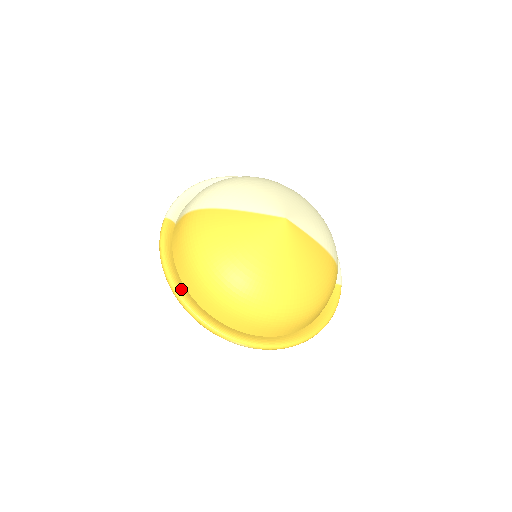
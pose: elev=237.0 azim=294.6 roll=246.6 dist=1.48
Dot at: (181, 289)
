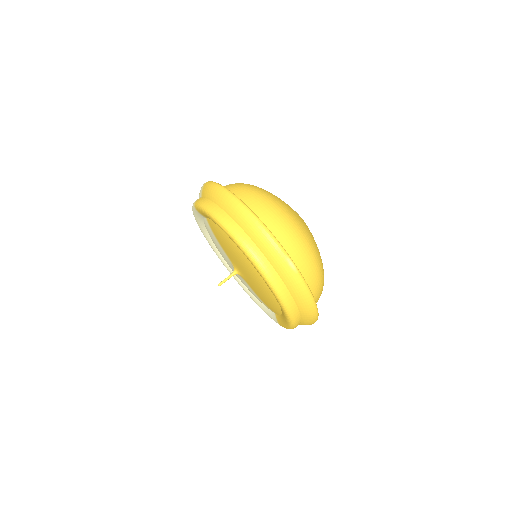
Dot at: occluded
